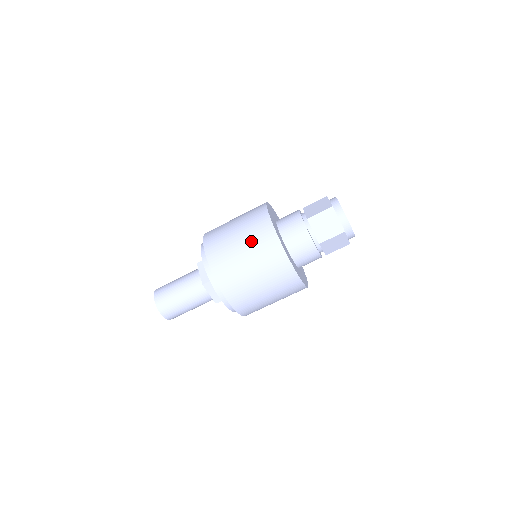
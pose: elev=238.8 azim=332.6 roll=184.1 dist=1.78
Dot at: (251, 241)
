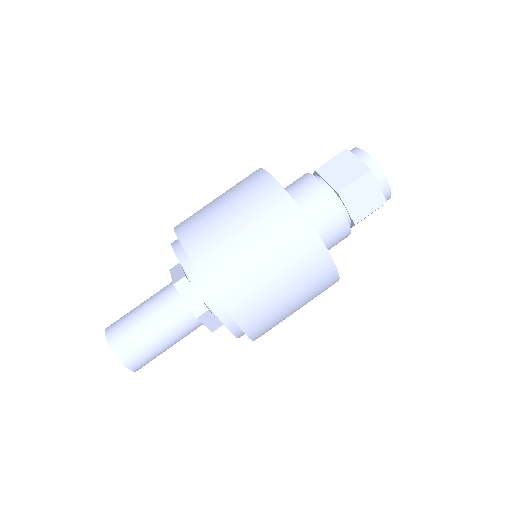
Dot at: (236, 194)
